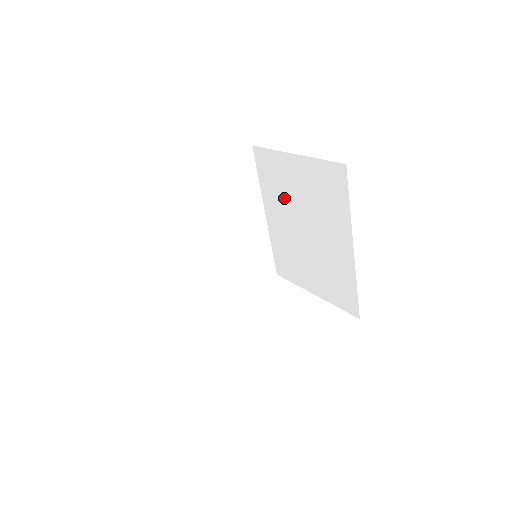
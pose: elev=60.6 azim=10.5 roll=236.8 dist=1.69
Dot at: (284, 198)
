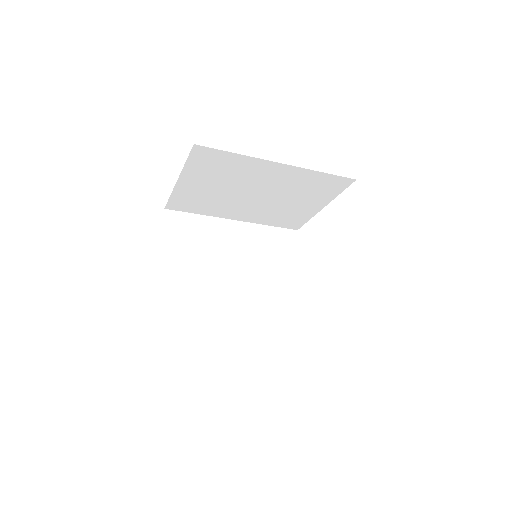
Dot at: occluded
